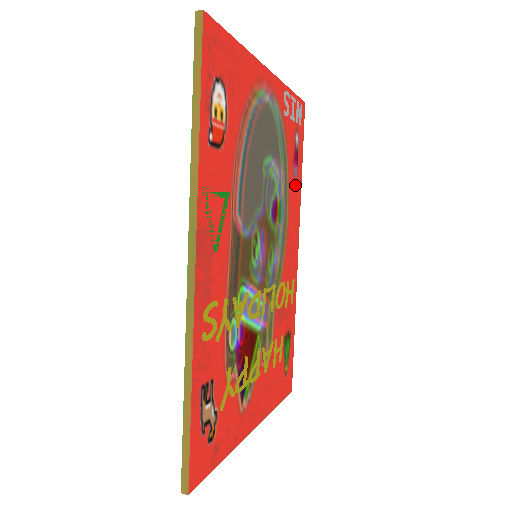
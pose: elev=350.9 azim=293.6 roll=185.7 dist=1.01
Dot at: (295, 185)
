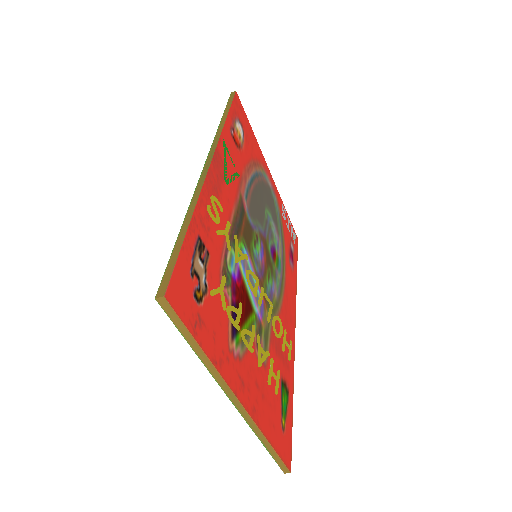
Dot at: (291, 272)
